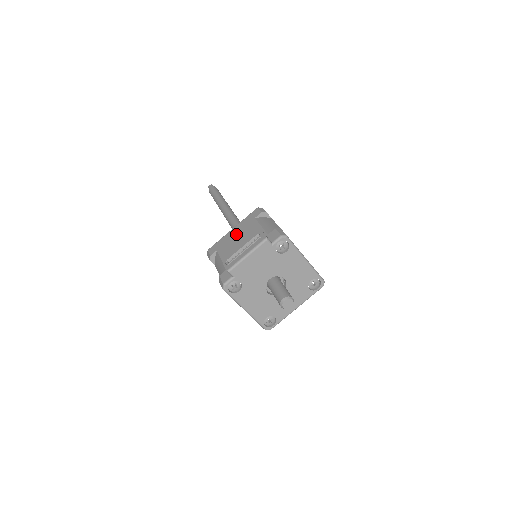
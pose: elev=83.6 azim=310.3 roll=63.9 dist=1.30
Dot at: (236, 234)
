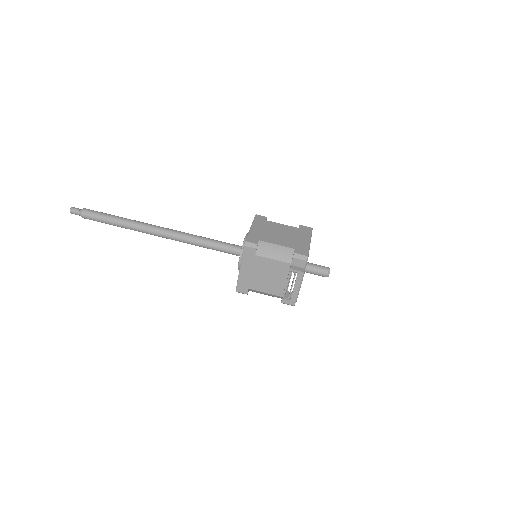
Dot at: (253, 273)
